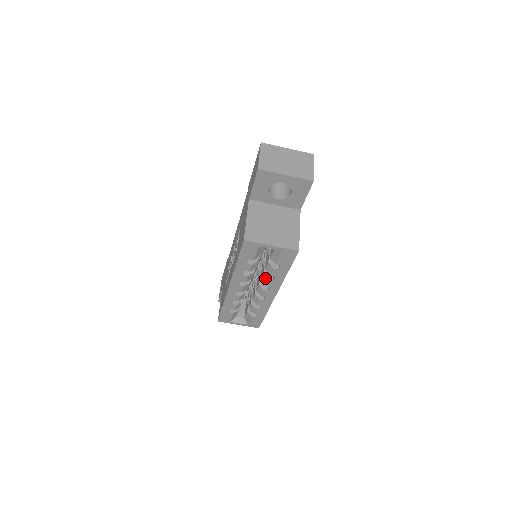
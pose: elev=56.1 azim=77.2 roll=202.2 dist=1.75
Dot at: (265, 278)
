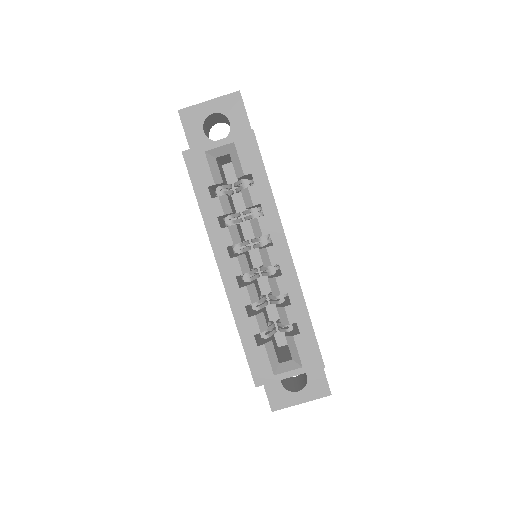
Dot at: (254, 222)
